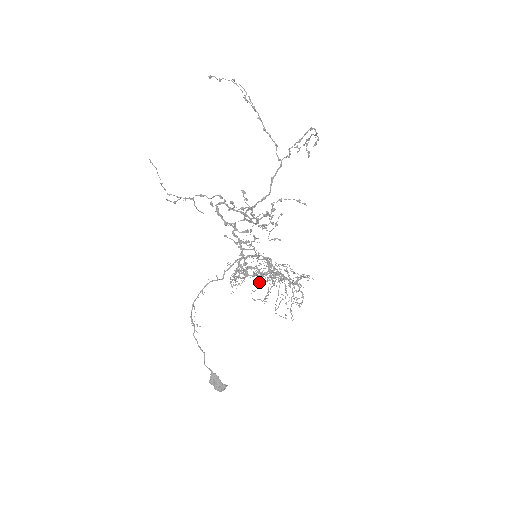
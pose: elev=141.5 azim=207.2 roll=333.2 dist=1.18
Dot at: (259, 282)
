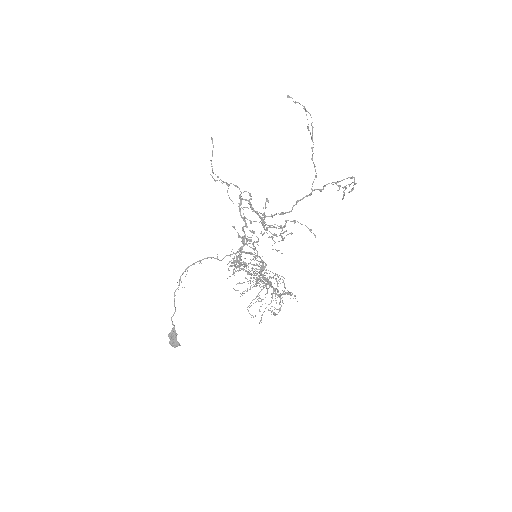
Dot at: (245, 277)
